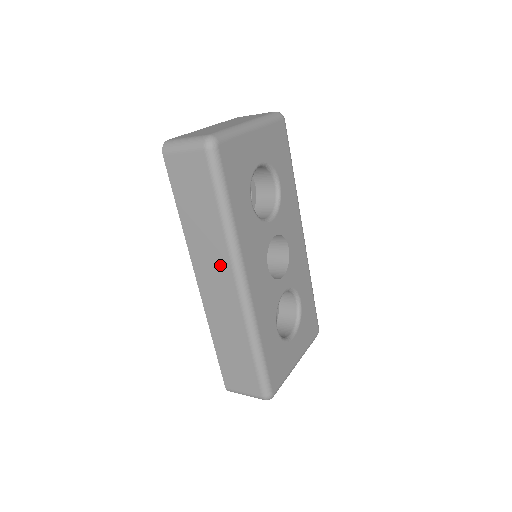
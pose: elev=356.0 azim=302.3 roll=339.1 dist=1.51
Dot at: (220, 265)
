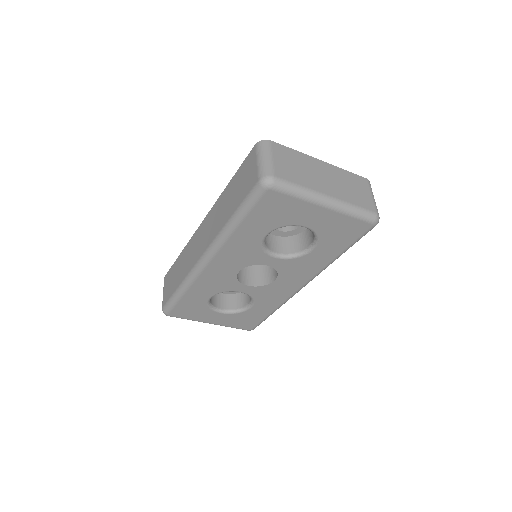
Dot at: (210, 235)
